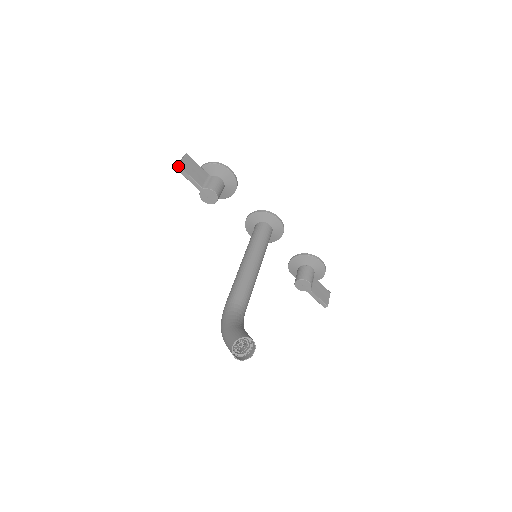
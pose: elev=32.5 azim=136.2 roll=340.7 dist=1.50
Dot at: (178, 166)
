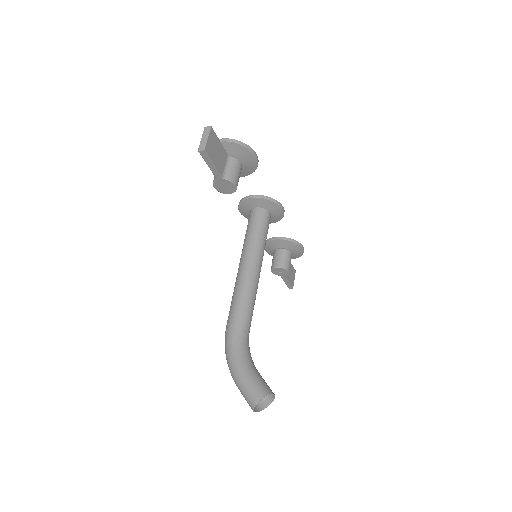
Dot at: (203, 150)
